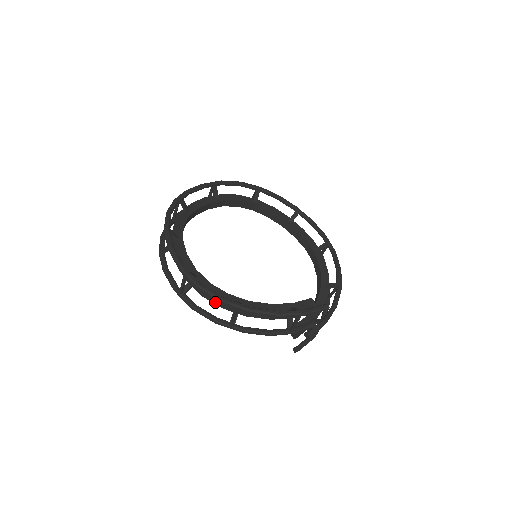
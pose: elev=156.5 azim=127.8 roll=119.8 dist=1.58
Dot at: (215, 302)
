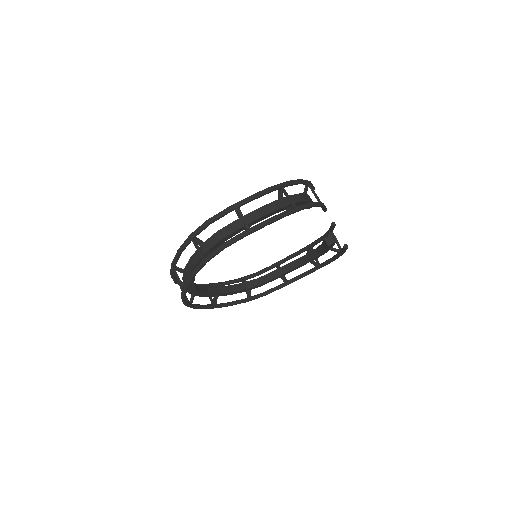
Dot at: (271, 210)
